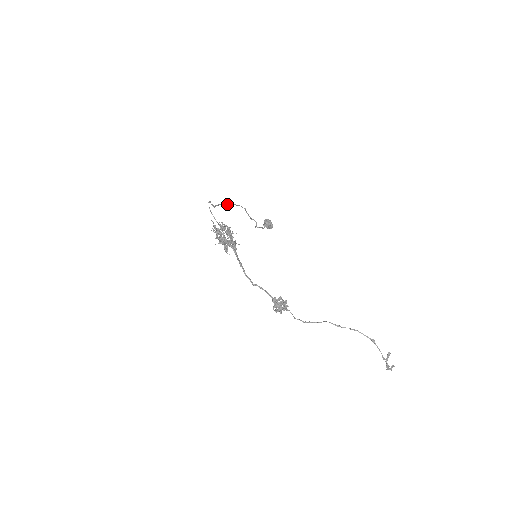
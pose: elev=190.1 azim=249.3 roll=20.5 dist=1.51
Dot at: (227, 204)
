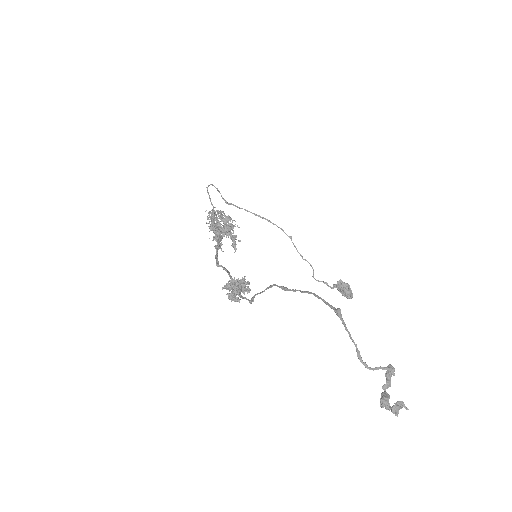
Dot at: (253, 213)
